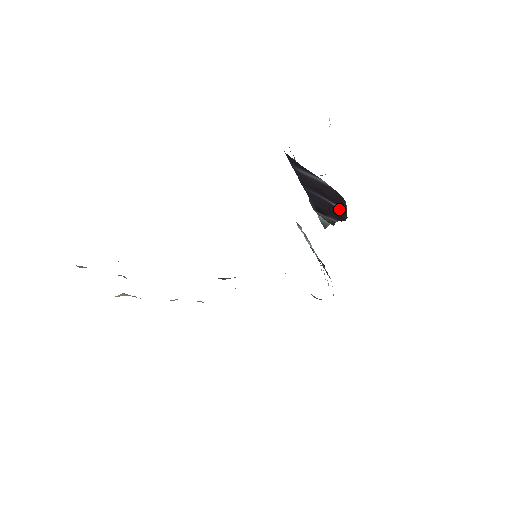
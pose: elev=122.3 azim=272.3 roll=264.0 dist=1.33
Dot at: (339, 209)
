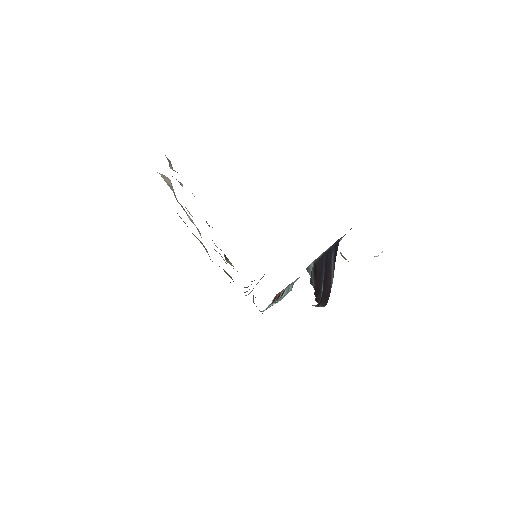
Dot at: (321, 293)
